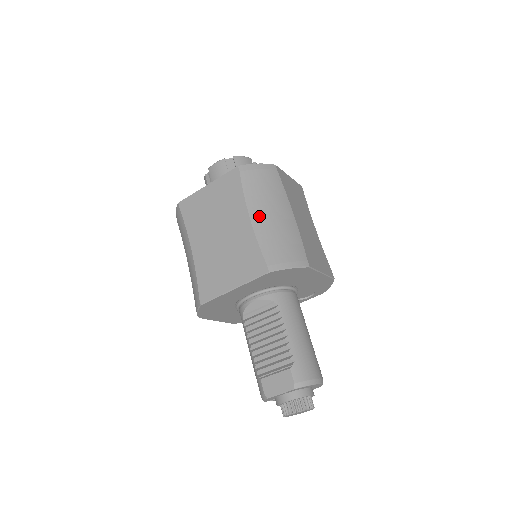
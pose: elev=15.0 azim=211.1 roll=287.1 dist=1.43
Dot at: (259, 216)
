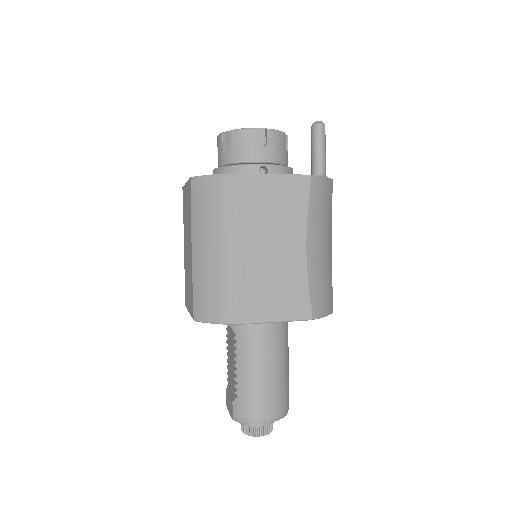
Dot at: (199, 250)
